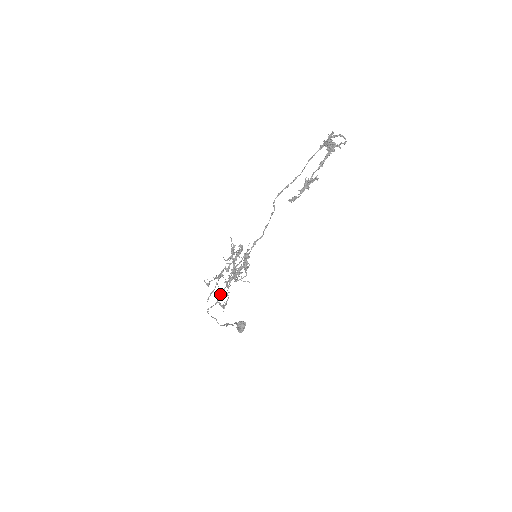
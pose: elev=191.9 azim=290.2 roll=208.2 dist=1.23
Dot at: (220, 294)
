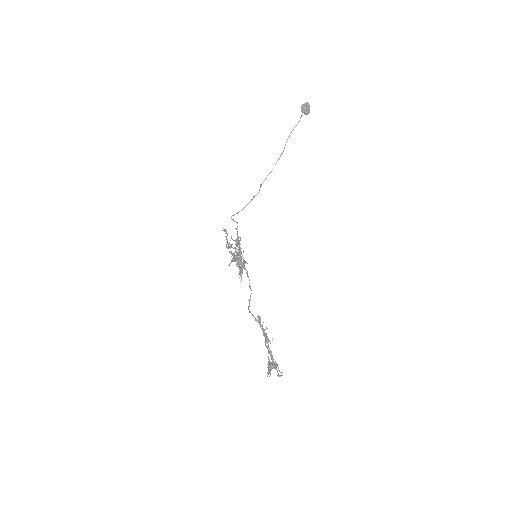
Dot at: (237, 229)
